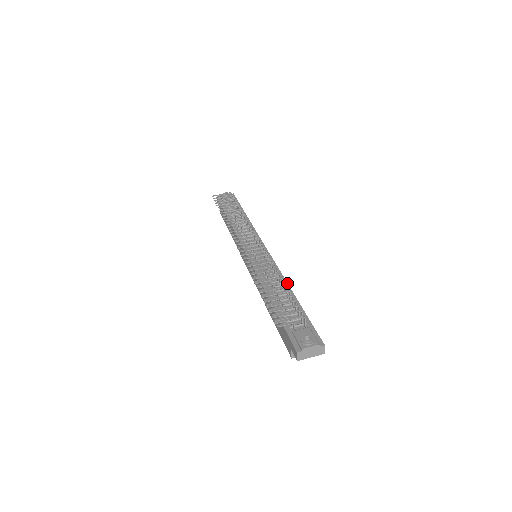
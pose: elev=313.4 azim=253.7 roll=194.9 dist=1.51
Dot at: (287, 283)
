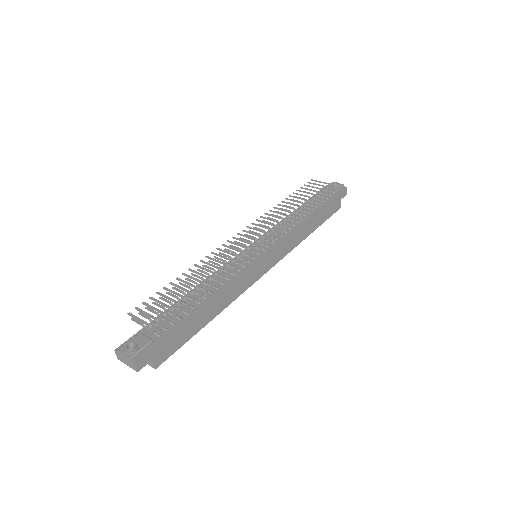
Dot at: (217, 294)
